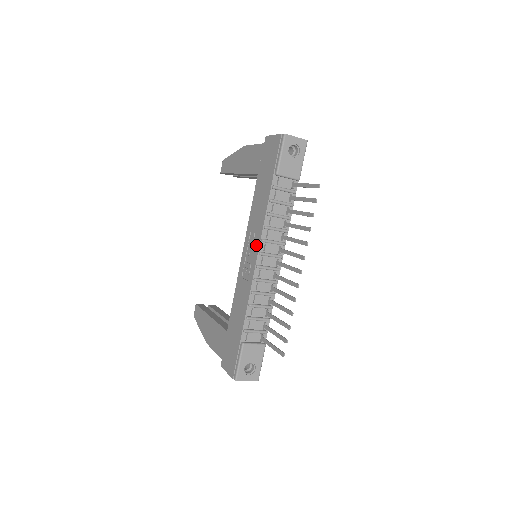
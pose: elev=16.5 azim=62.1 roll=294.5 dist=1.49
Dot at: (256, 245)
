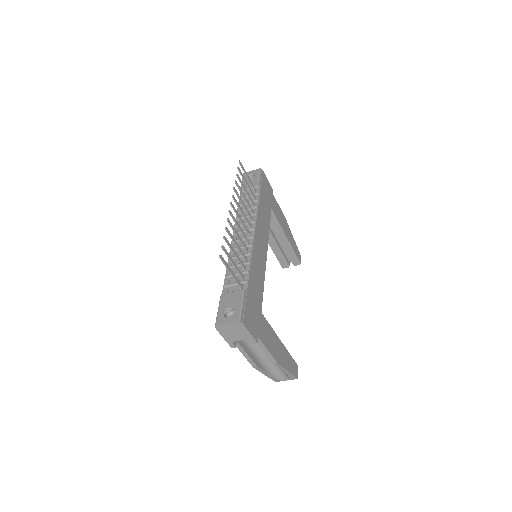
Dot at: occluded
